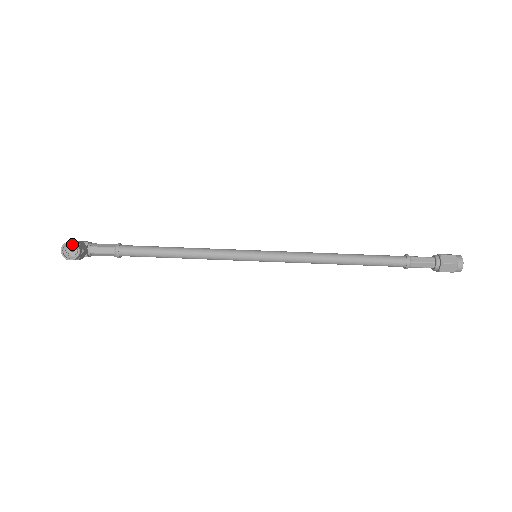
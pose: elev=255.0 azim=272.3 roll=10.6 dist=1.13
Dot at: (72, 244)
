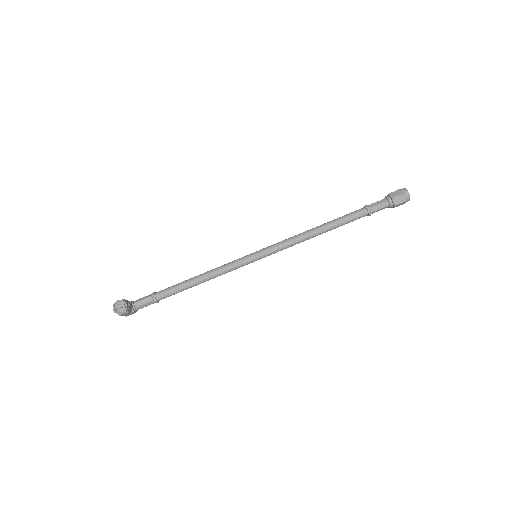
Dot at: (119, 302)
